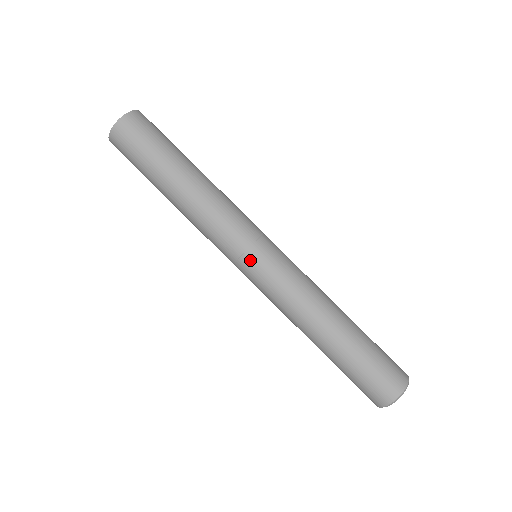
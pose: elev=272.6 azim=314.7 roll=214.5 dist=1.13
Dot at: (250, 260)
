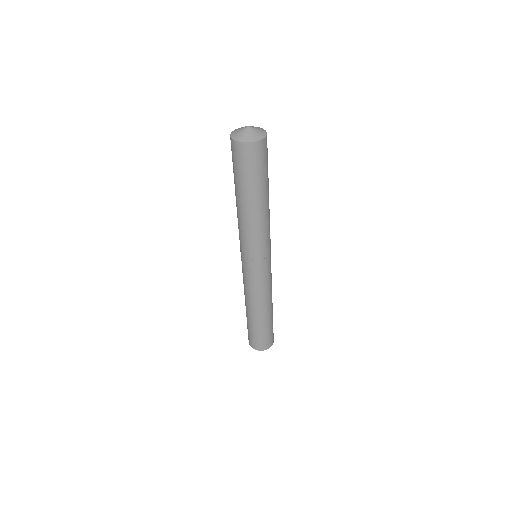
Dot at: (264, 264)
